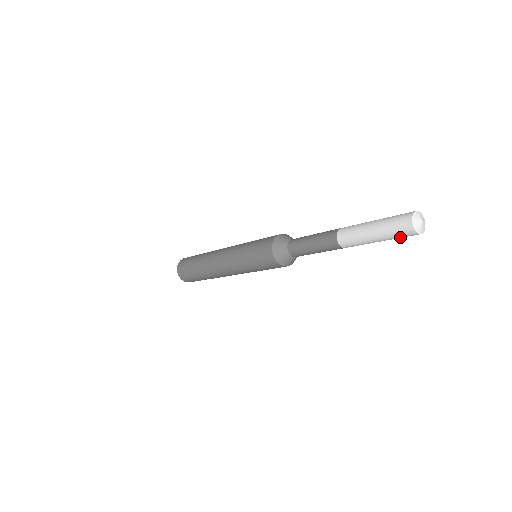
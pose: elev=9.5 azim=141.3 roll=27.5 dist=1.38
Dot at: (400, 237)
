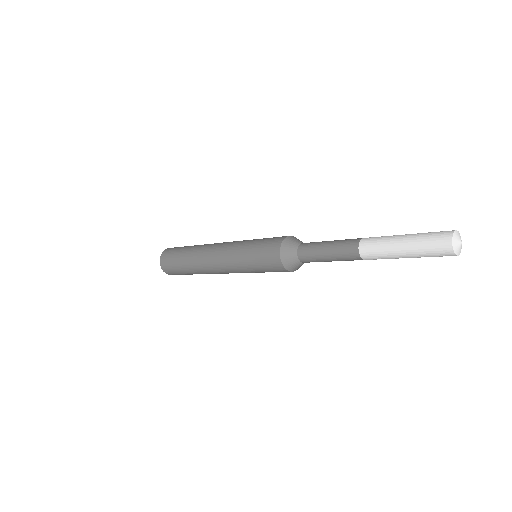
Dot at: (433, 256)
